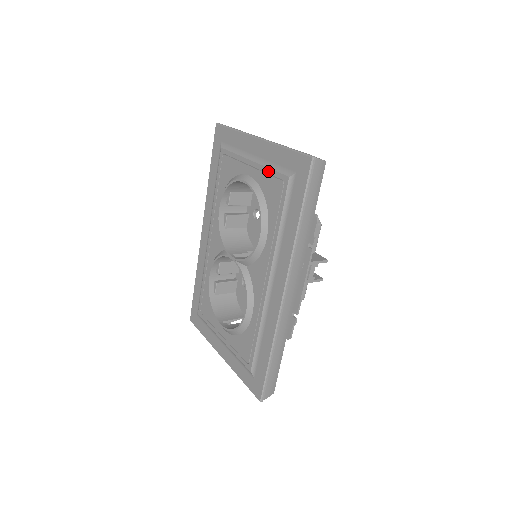
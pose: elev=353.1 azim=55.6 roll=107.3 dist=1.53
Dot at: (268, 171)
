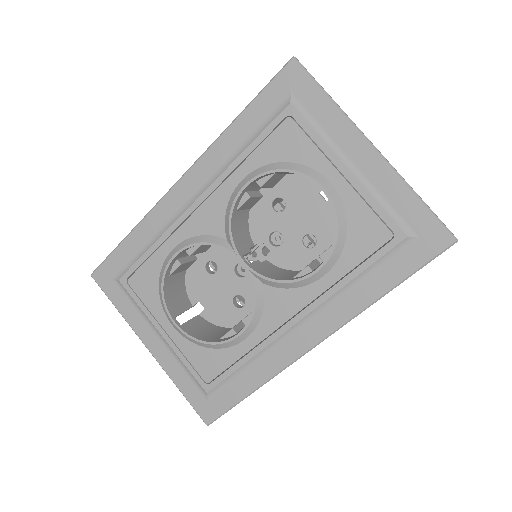
Dot at: (373, 204)
